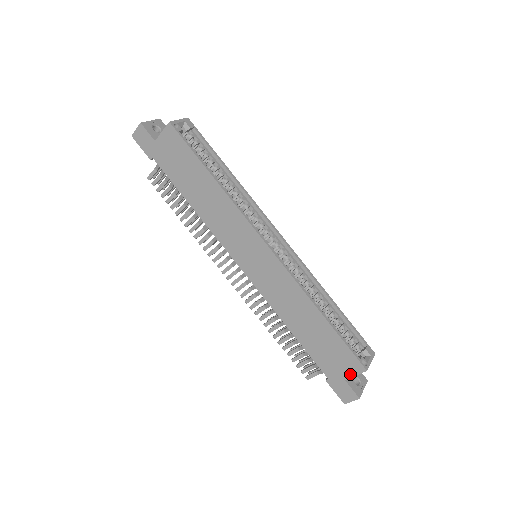
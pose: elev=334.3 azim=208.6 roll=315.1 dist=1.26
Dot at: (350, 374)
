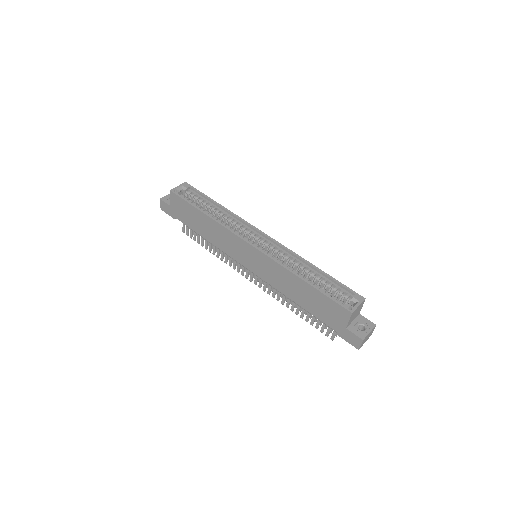
Dot at: (345, 321)
